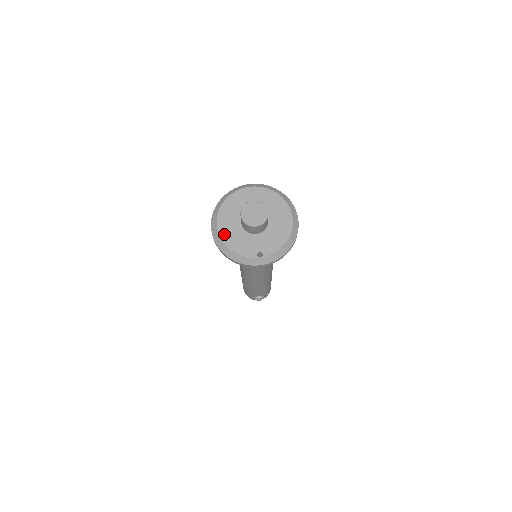
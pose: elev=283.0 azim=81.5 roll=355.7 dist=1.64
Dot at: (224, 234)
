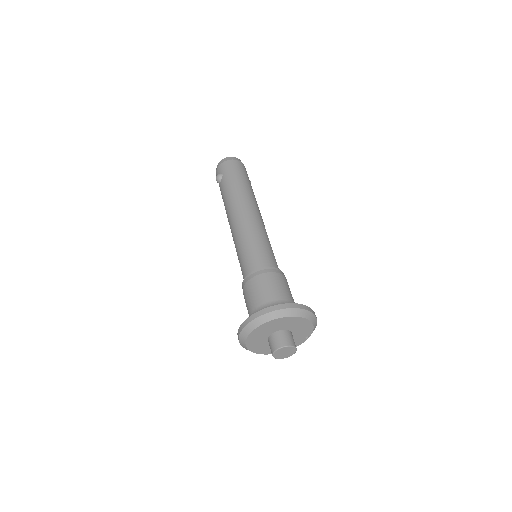
Dot at: occluded
